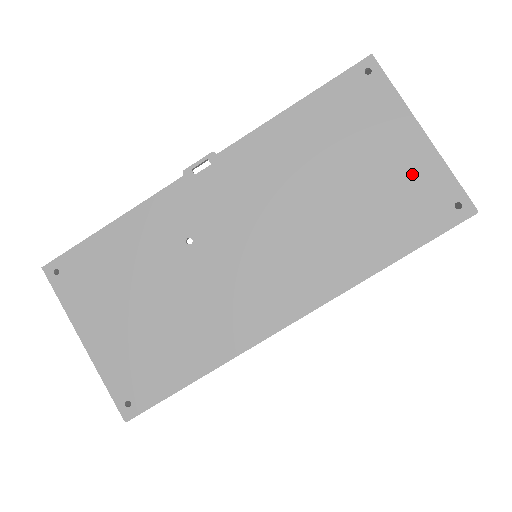
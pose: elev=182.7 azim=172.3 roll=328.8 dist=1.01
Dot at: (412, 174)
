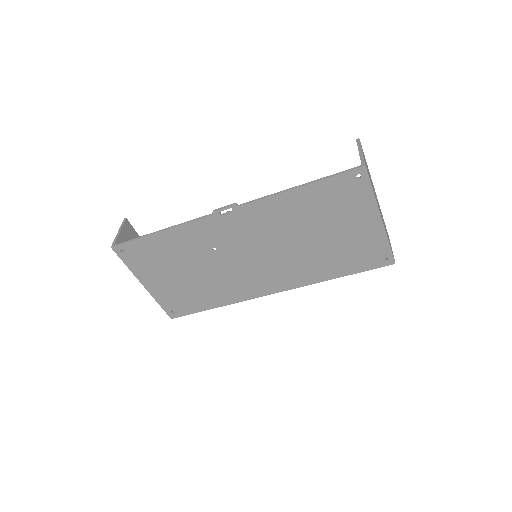
Dot at: (365, 240)
